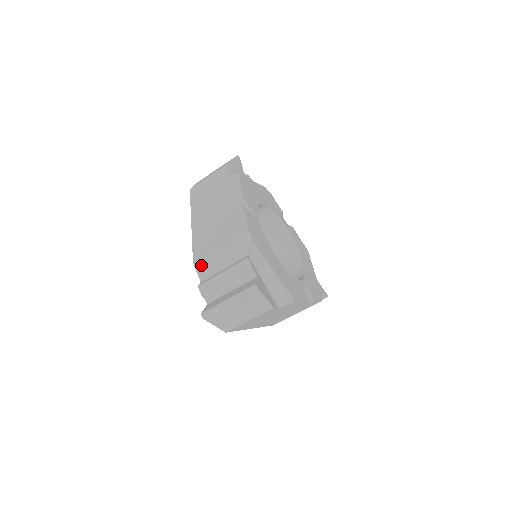
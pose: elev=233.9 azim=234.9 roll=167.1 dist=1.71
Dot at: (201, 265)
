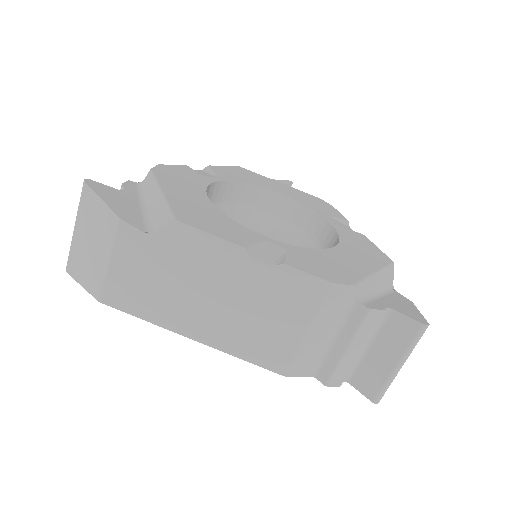
Dot at: occluded
